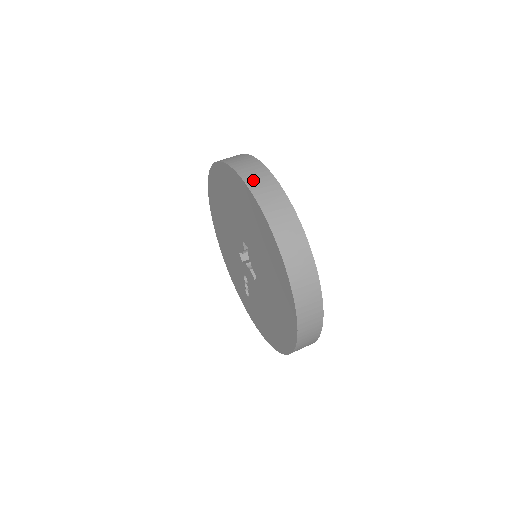
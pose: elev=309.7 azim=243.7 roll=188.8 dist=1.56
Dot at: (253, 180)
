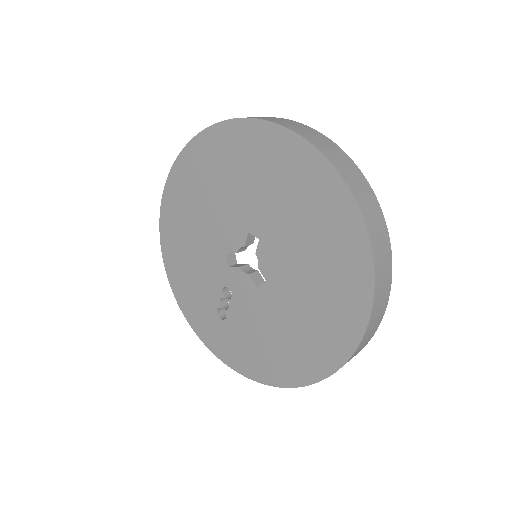
Dot at: (308, 135)
